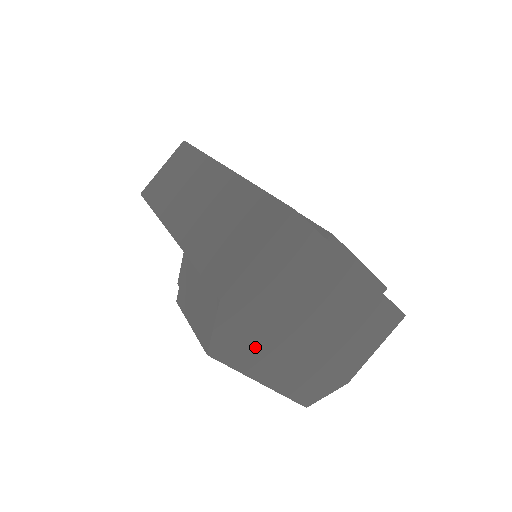
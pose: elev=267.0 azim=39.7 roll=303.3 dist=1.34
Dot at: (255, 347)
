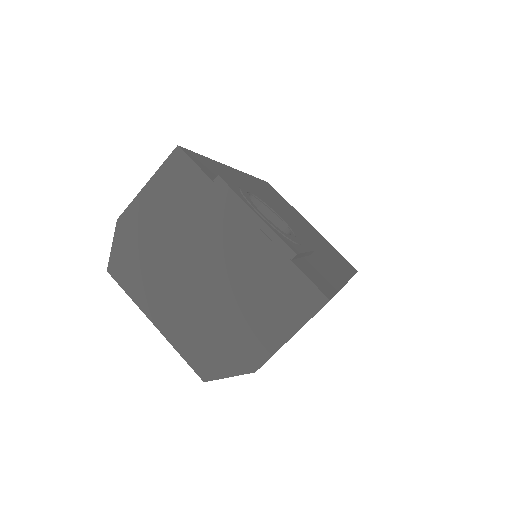
Dot at: (147, 278)
